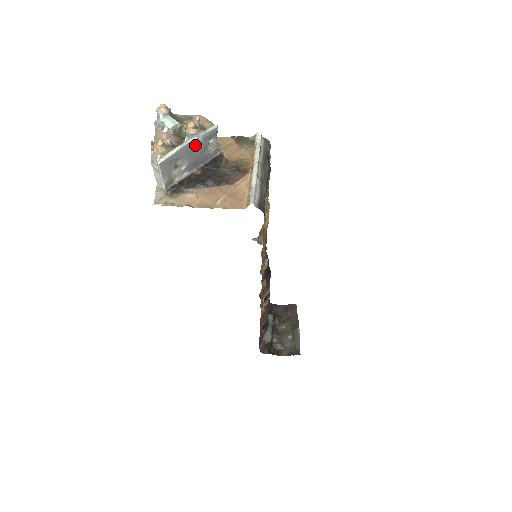
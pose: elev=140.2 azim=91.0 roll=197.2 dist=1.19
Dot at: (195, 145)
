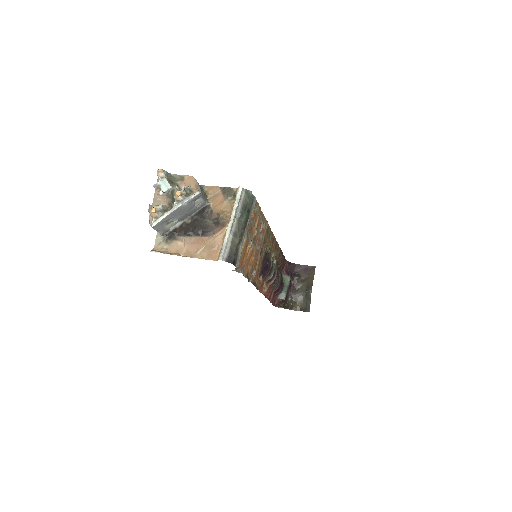
Dot at: (181, 208)
